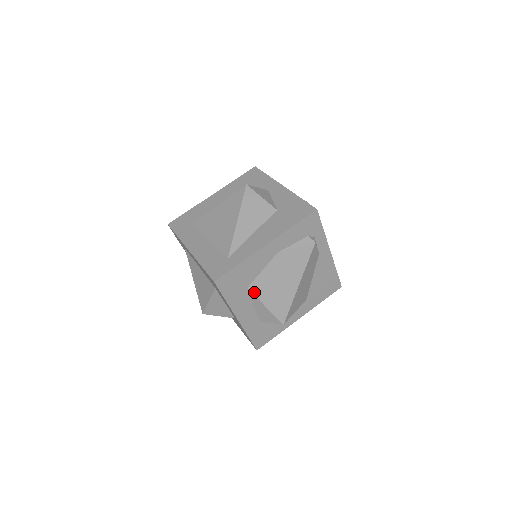
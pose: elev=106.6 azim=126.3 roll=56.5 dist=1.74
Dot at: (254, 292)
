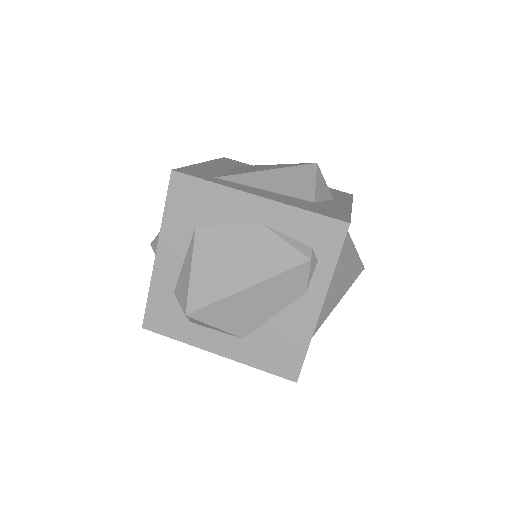
Dot at: (197, 239)
